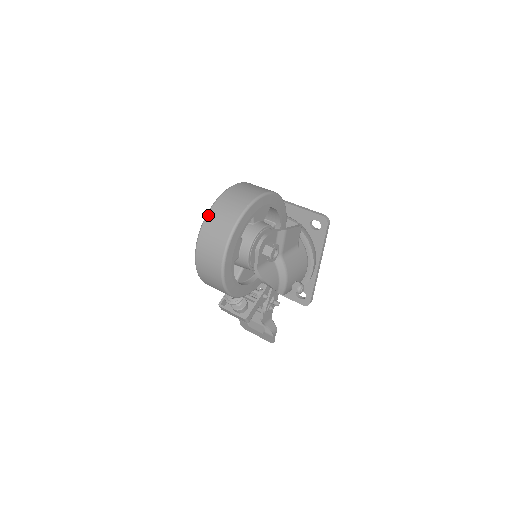
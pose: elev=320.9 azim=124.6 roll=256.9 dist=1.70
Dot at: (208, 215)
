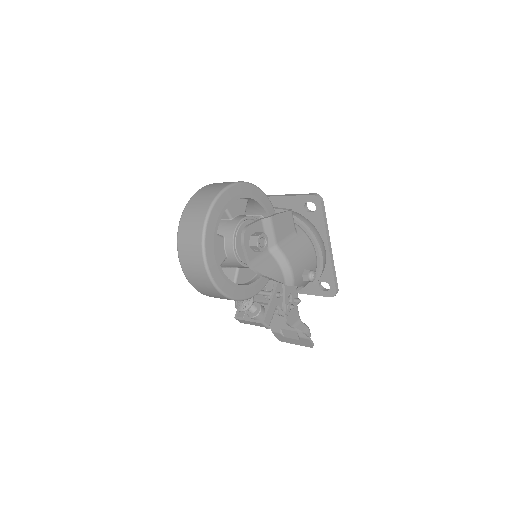
Dot at: (180, 222)
